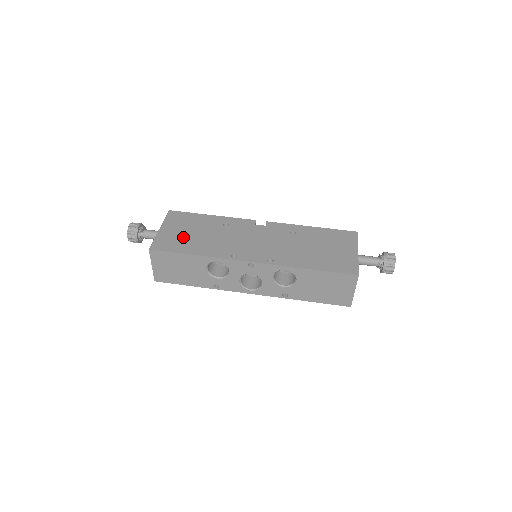
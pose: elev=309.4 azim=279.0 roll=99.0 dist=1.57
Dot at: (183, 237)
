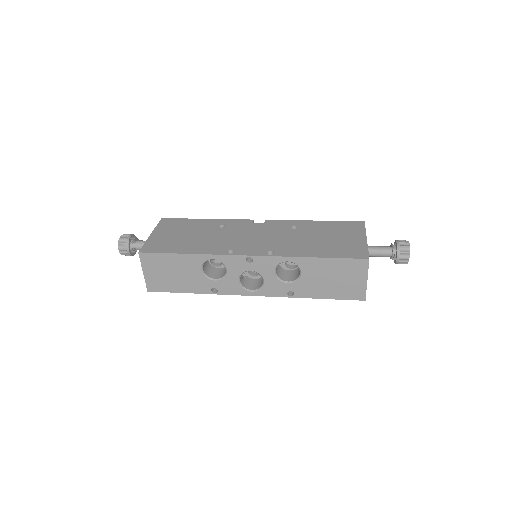
Dot at: (175, 239)
